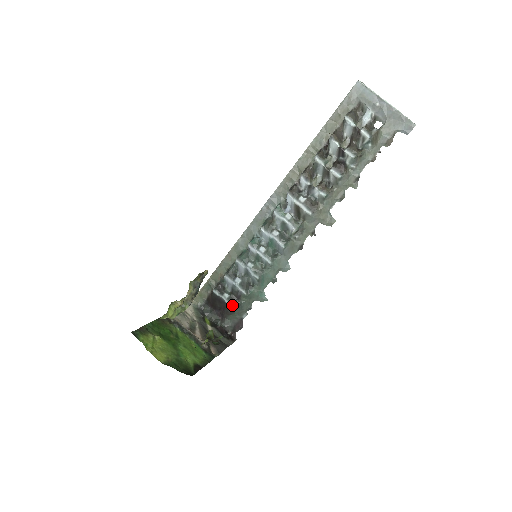
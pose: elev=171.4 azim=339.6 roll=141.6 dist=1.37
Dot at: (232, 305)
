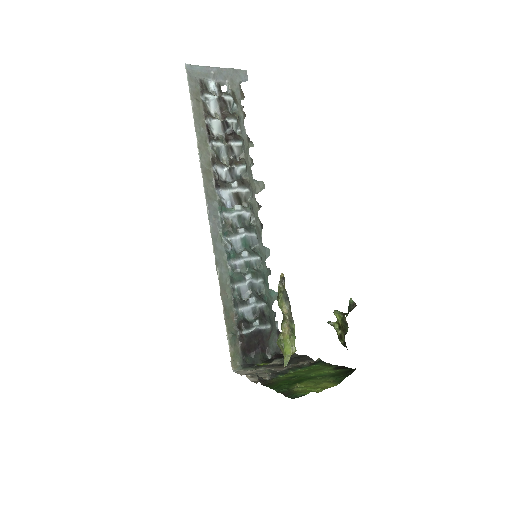
Dot at: (266, 326)
